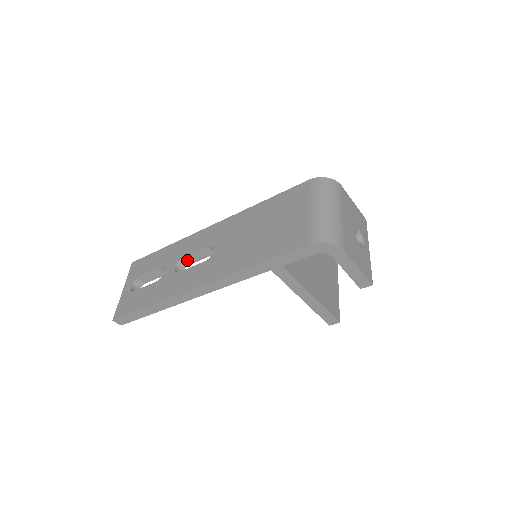
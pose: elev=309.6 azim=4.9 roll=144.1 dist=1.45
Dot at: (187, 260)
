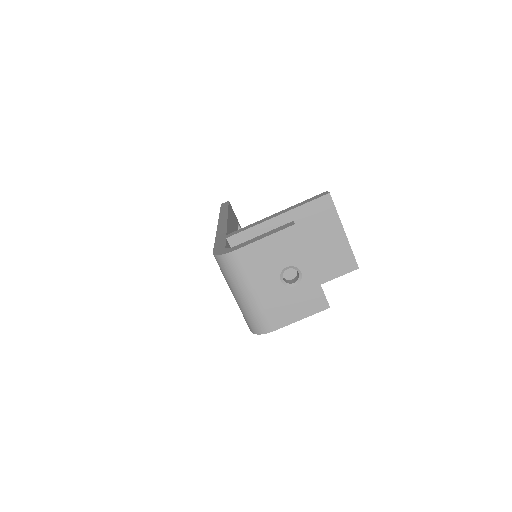
Dot at: occluded
